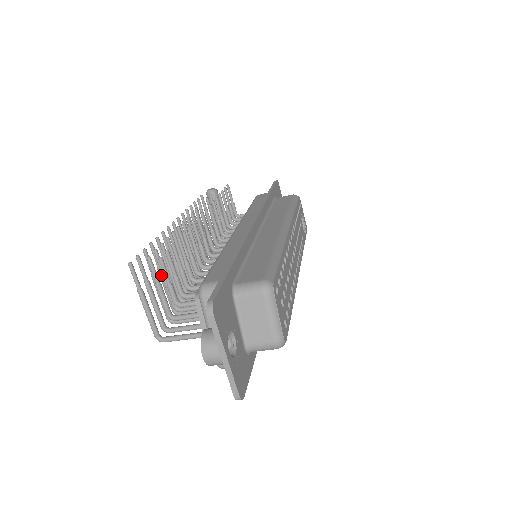
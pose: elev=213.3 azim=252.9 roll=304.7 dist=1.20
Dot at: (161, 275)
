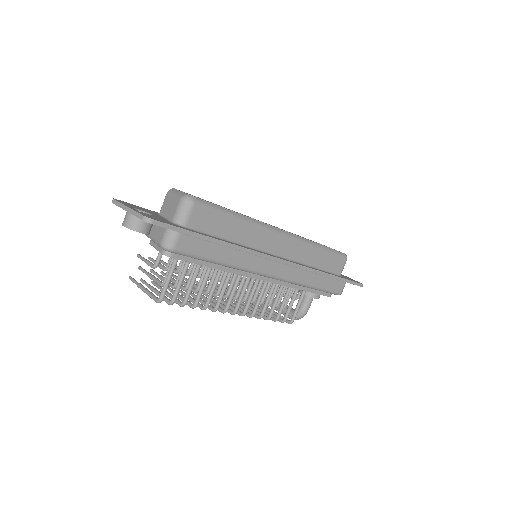
Dot at: occluded
